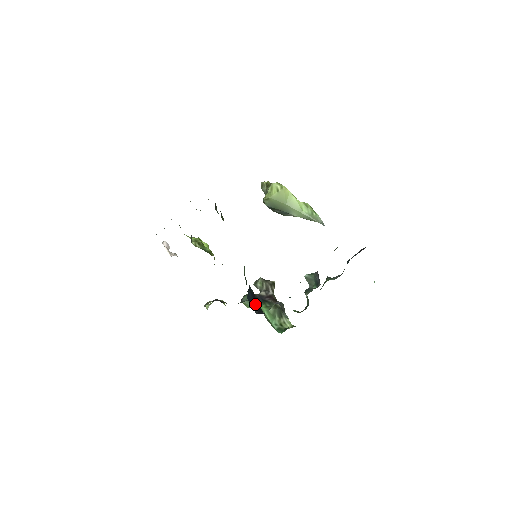
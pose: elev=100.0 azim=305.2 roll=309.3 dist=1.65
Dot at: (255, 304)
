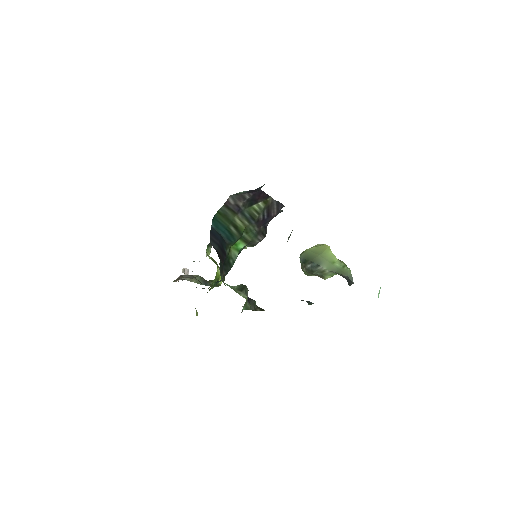
Dot at: (217, 245)
